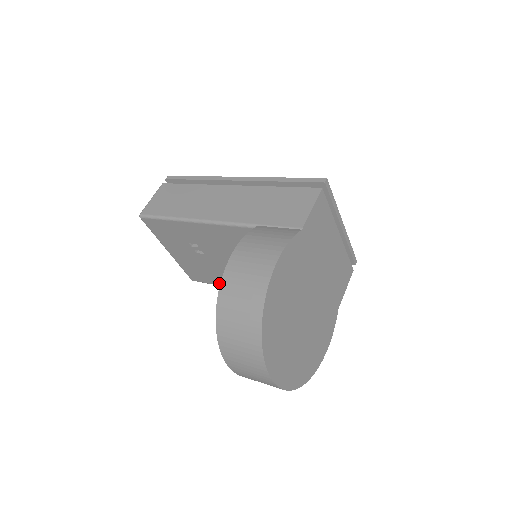
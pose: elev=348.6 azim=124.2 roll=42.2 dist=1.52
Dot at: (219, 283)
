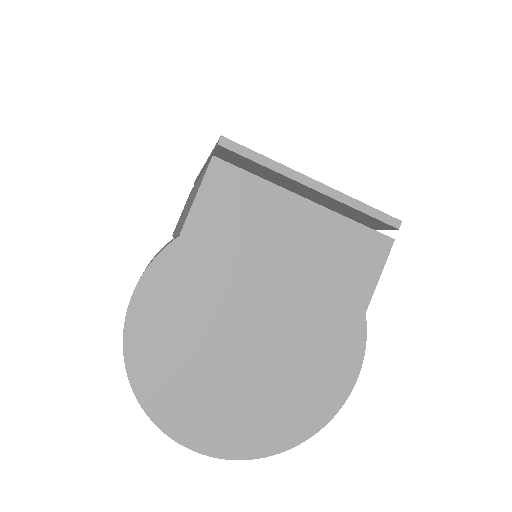
Dot at: occluded
